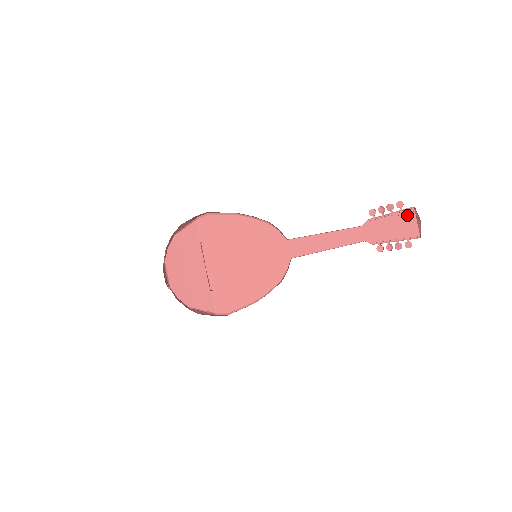
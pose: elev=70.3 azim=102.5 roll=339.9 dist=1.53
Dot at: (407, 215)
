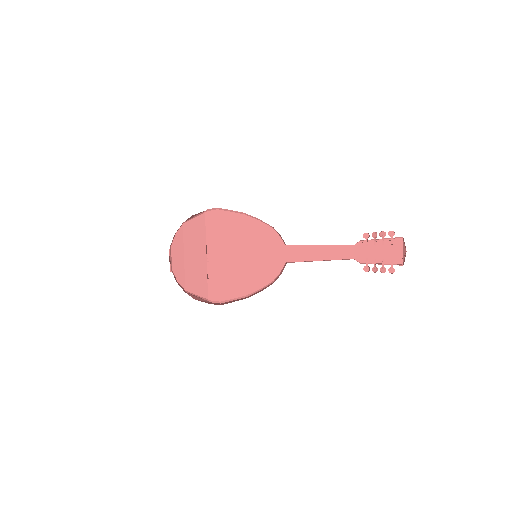
Dot at: (395, 243)
